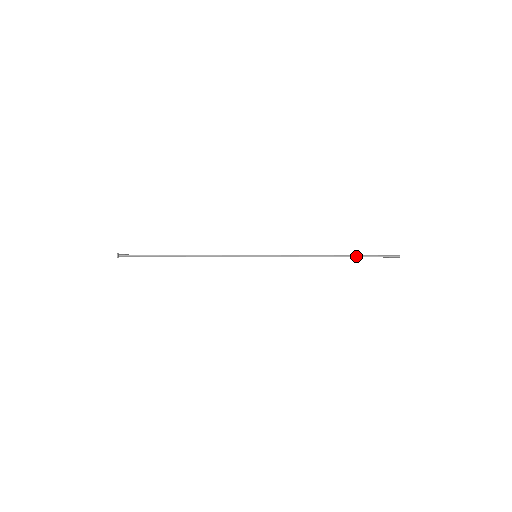
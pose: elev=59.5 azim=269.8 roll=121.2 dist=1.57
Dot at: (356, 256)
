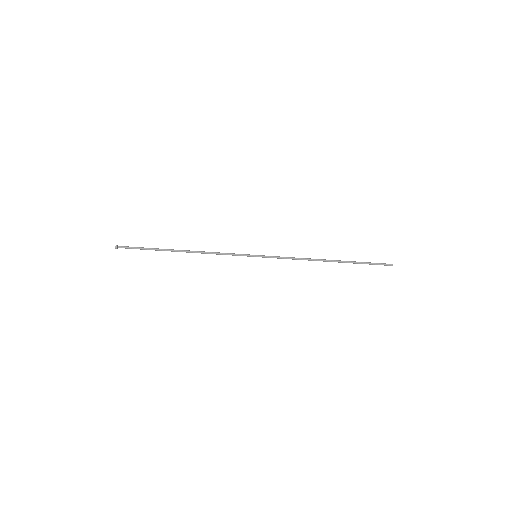
Dot at: occluded
